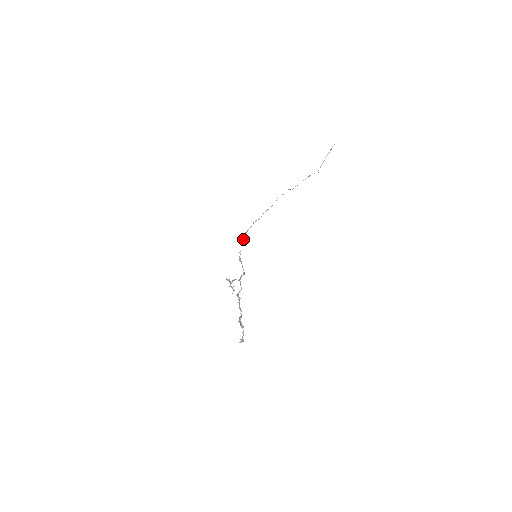
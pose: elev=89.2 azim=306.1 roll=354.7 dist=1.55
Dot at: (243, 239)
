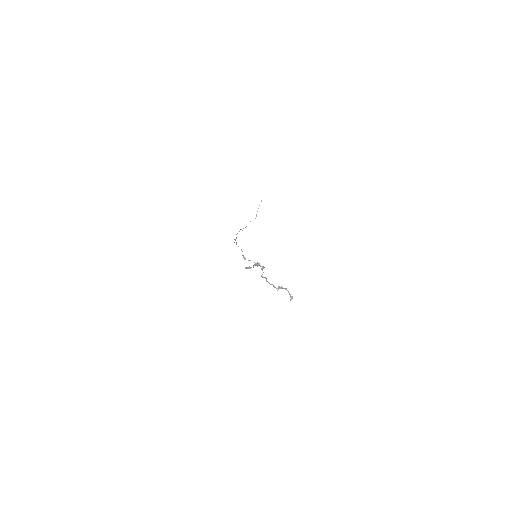
Dot at: occluded
